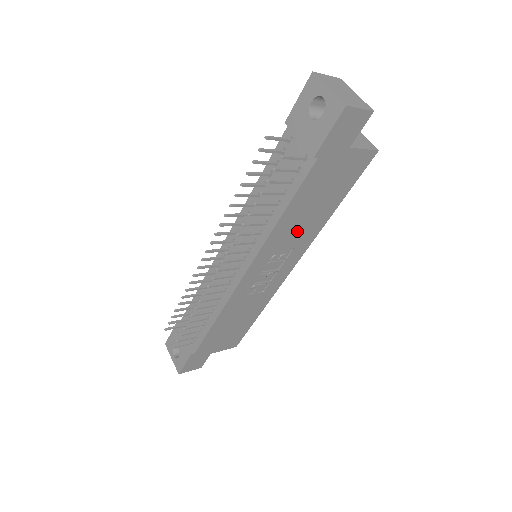
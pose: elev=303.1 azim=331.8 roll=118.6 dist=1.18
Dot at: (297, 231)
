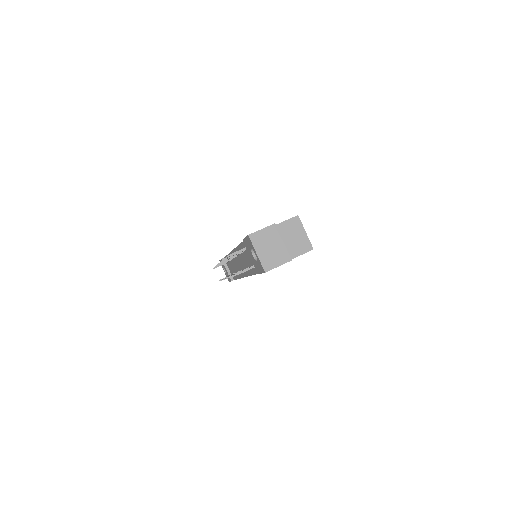
Dot at: occluded
